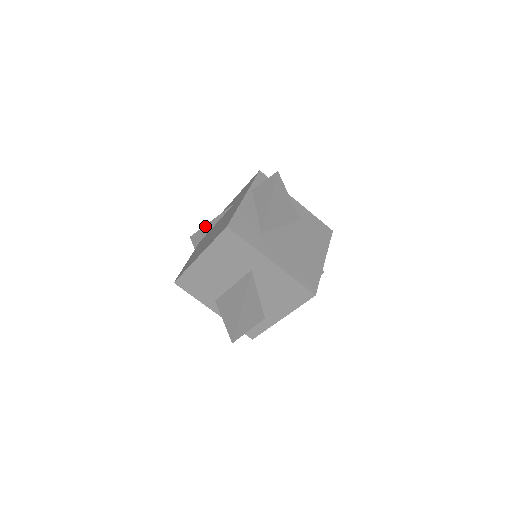
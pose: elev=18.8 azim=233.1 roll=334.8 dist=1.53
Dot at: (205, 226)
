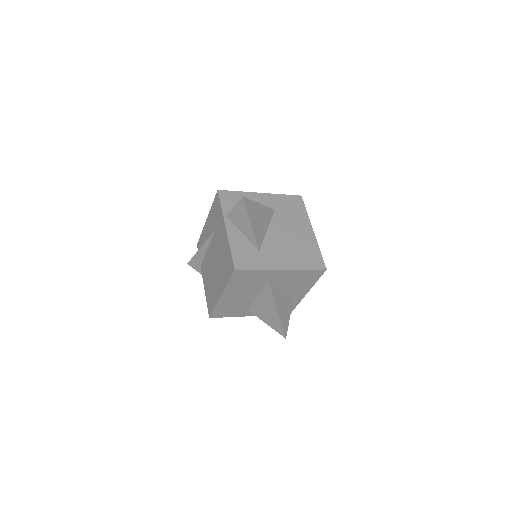
Dot at: (197, 253)
